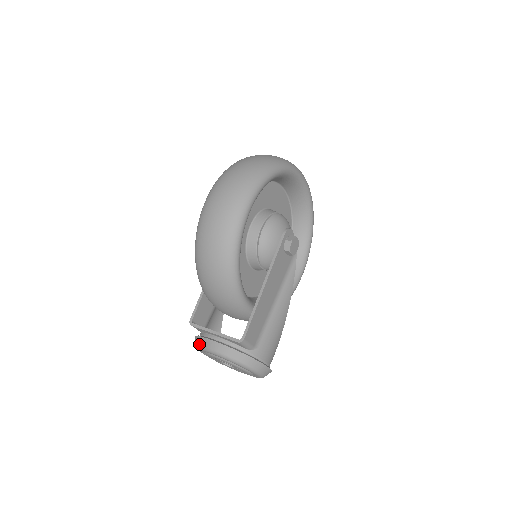
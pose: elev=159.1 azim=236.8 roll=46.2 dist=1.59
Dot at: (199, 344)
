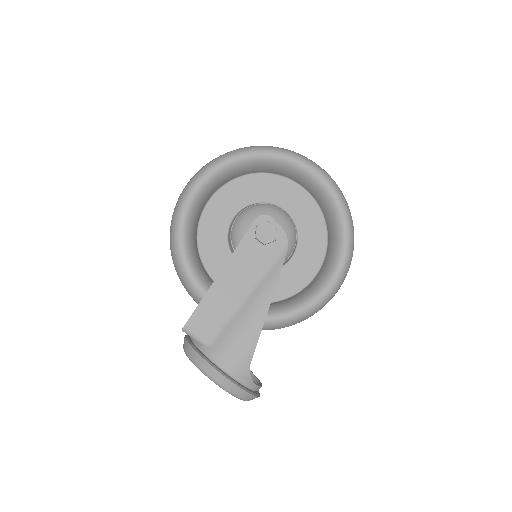
Dot at: occluded
